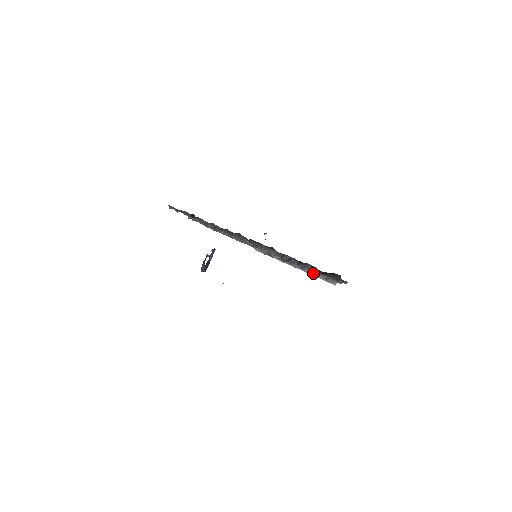
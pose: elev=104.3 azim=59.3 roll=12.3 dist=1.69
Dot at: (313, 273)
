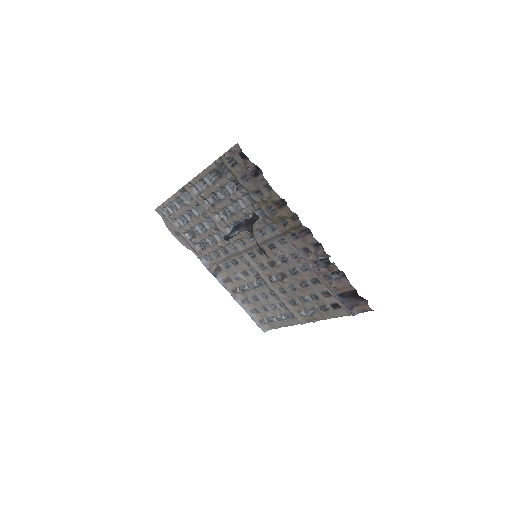
Dot at: (250, 311)
